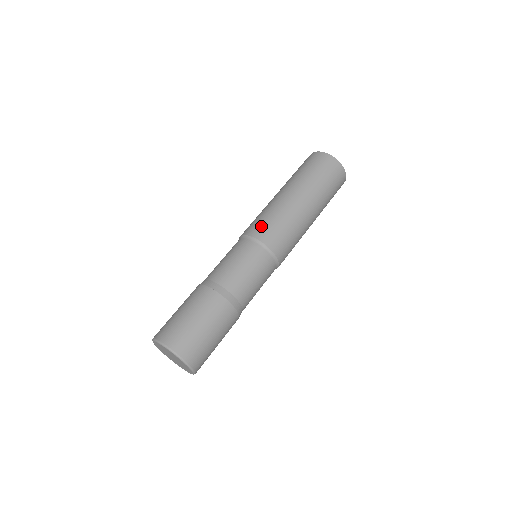
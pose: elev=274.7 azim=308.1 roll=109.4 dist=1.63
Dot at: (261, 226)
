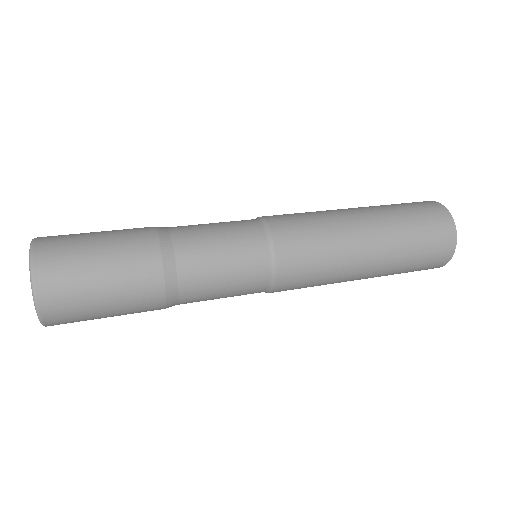
Dot at: (294, 228)
